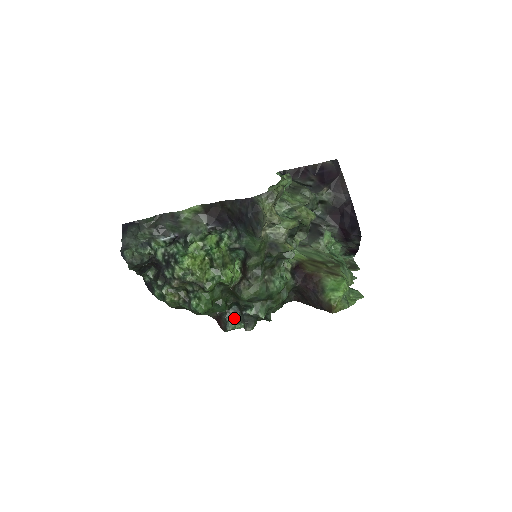
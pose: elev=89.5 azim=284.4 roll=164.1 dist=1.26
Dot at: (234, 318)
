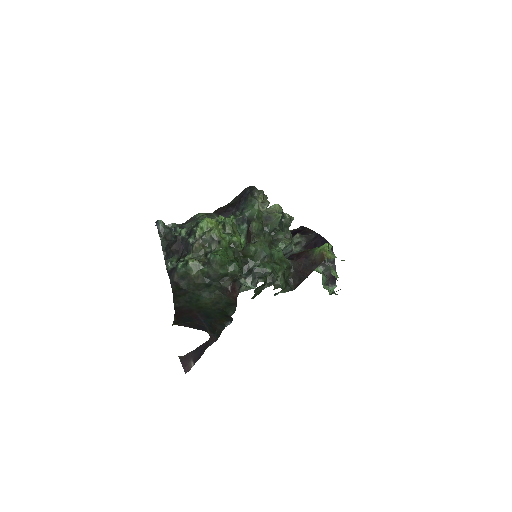
Dot at: (246, 281)
